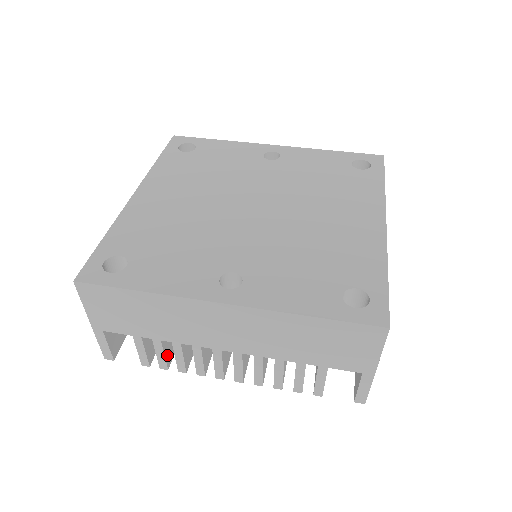
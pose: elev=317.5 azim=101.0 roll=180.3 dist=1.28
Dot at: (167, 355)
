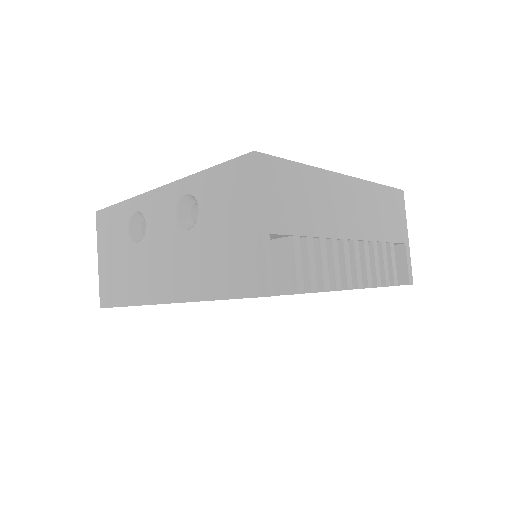
Dot at: occluded
